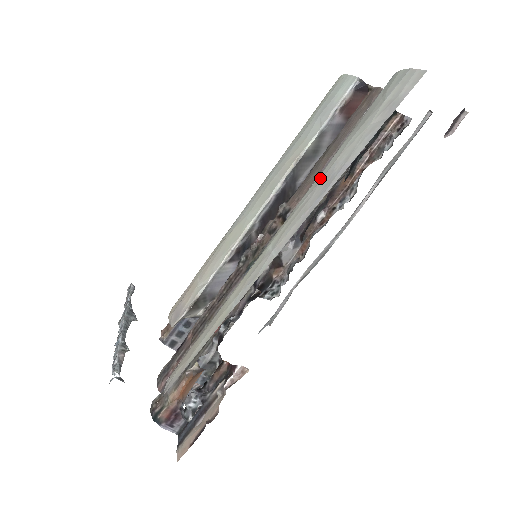
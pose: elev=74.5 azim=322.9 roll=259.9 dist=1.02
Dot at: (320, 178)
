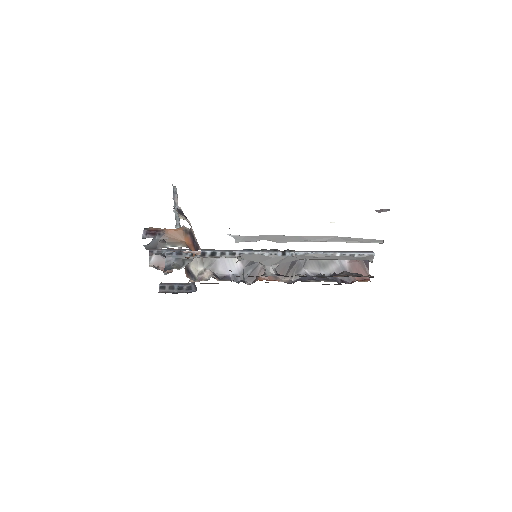
Dot at: occluded
